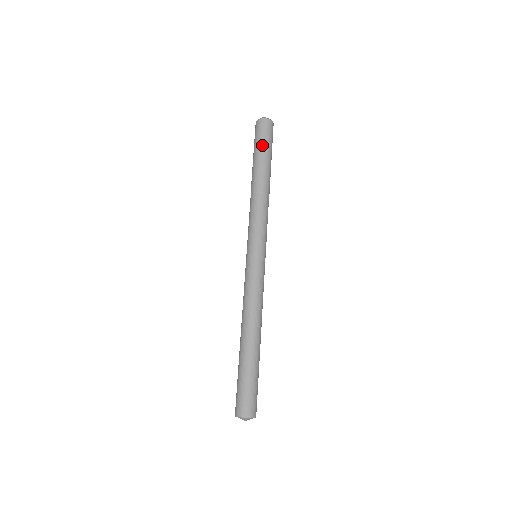
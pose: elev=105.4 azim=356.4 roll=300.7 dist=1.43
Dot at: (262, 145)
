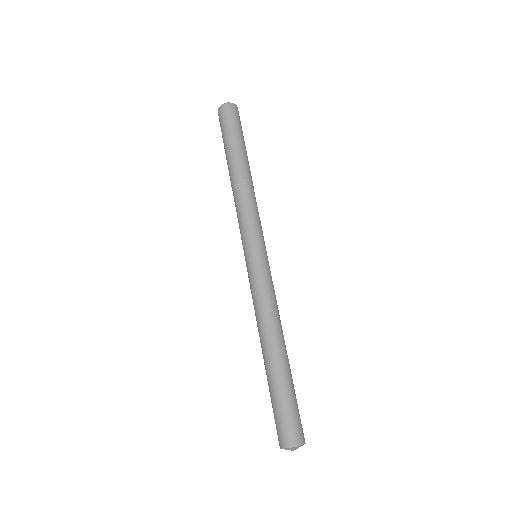
Dot at: (226, 134)
